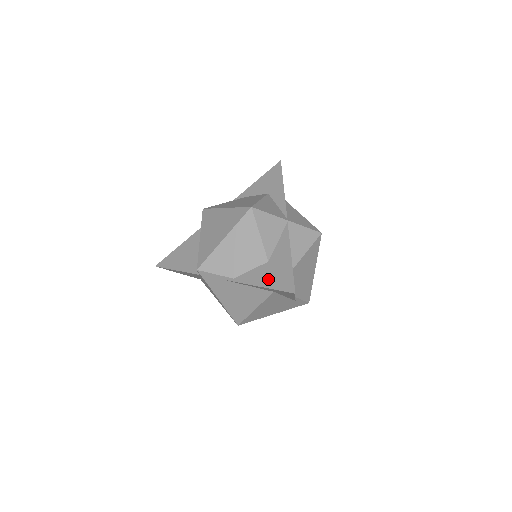
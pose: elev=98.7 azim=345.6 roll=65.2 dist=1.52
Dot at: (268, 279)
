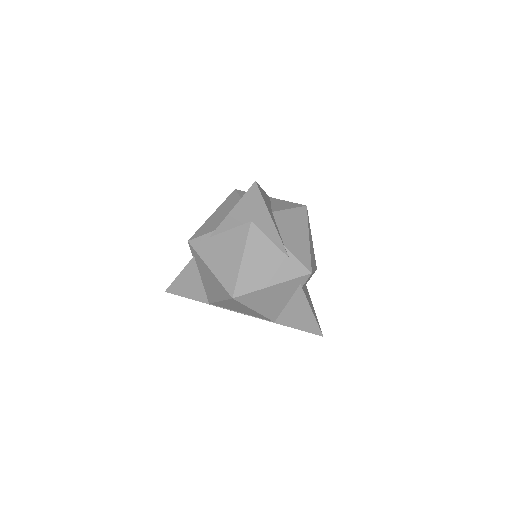
Dot at: occluded
